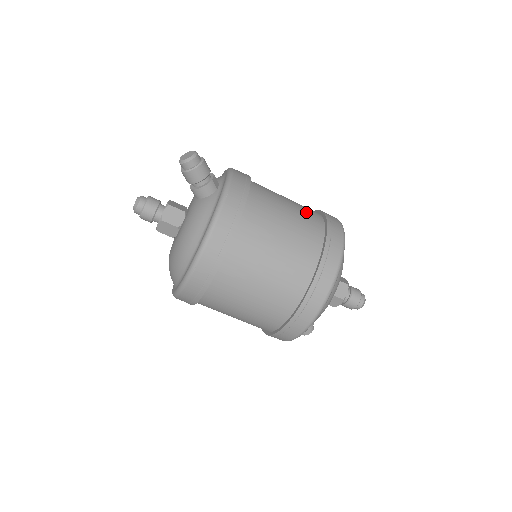
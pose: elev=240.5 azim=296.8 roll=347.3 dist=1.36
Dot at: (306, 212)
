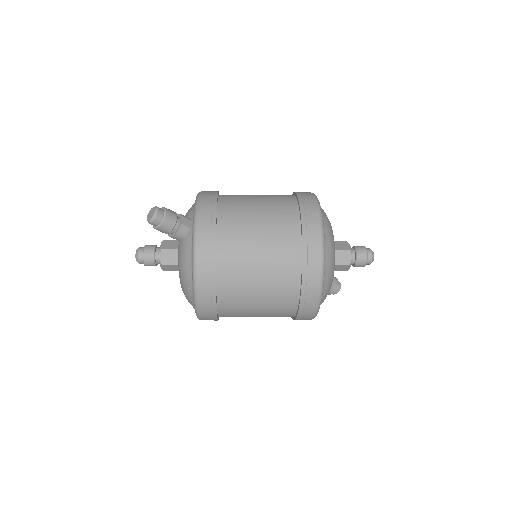
Dot at: (279, 210)
